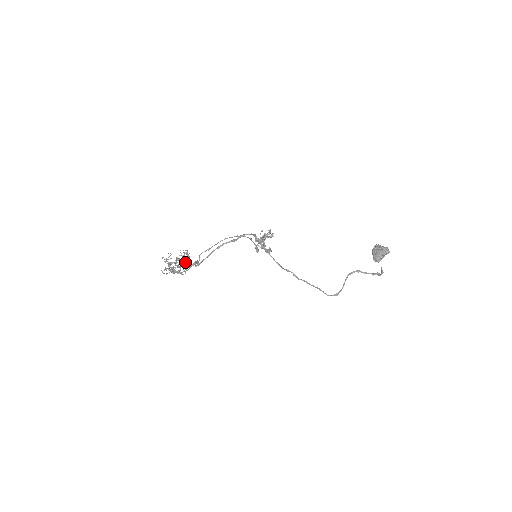
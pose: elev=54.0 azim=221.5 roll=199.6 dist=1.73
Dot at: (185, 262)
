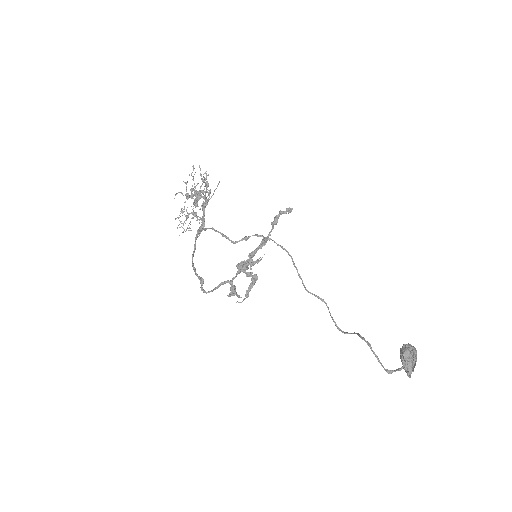
Dot at: (202, 197)
